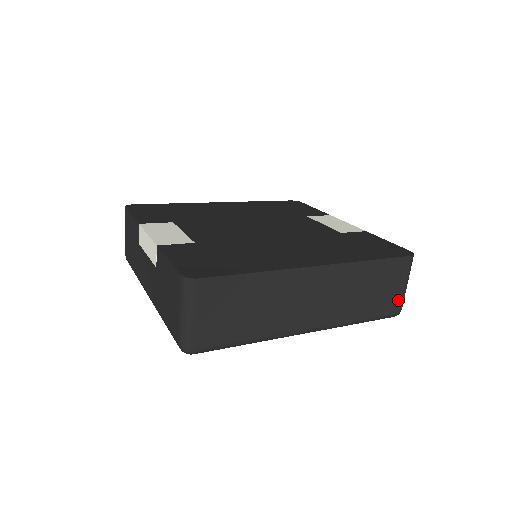
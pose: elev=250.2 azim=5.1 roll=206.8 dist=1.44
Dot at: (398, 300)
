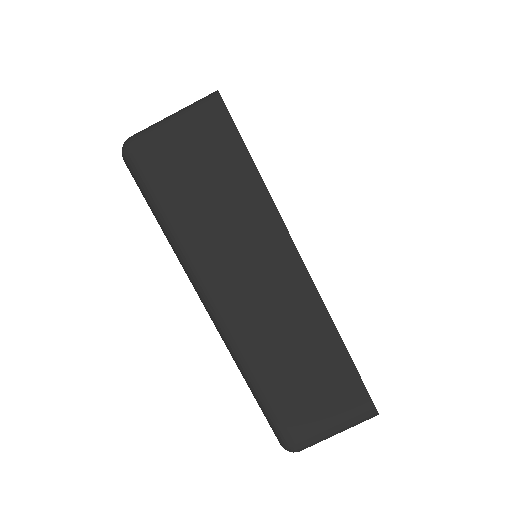
Dot at: (310, 432)
